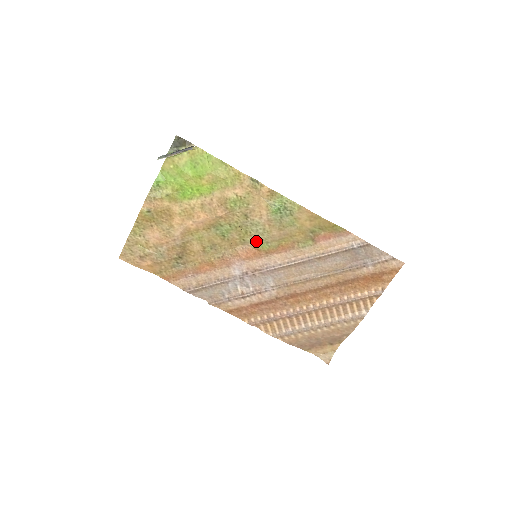
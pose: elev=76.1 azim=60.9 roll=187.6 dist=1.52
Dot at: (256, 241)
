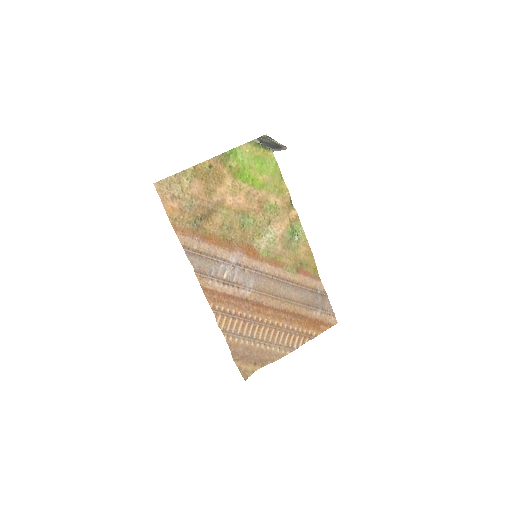
Dot at: (261, 245)
